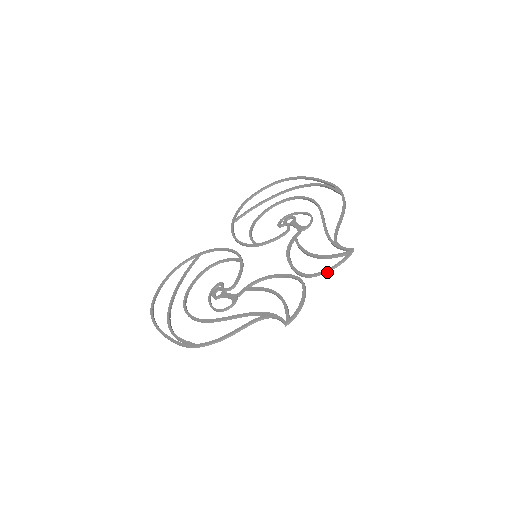
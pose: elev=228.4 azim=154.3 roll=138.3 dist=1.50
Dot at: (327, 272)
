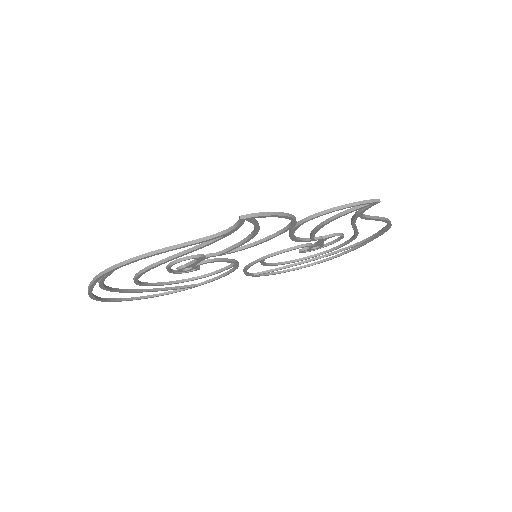
Dot at: (333, 211)
